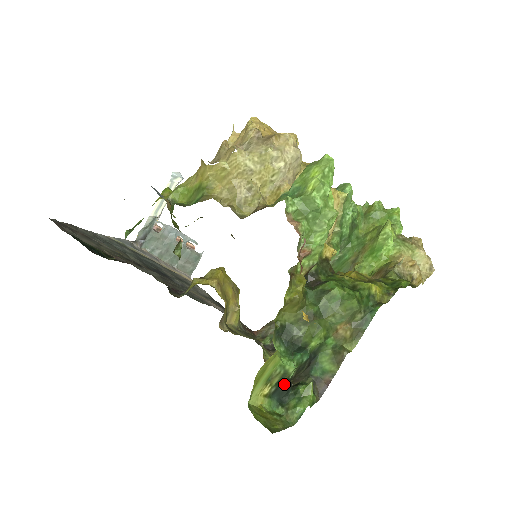
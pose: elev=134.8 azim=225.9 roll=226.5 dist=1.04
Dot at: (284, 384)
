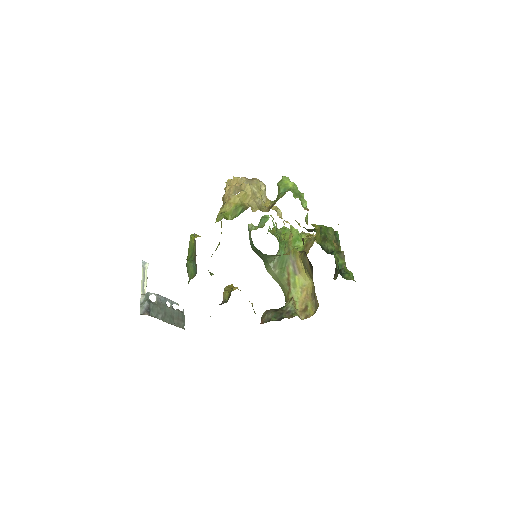
Dot at: occluded
